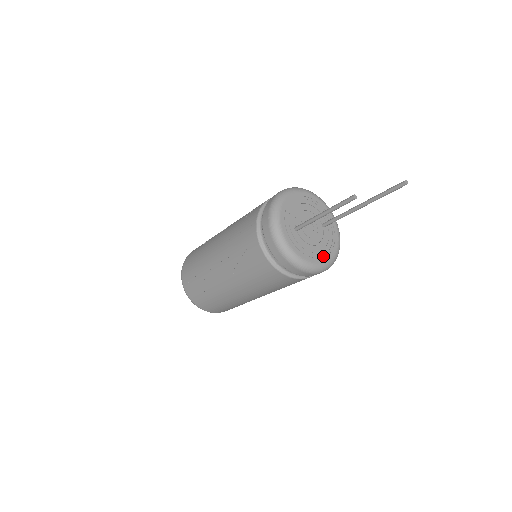
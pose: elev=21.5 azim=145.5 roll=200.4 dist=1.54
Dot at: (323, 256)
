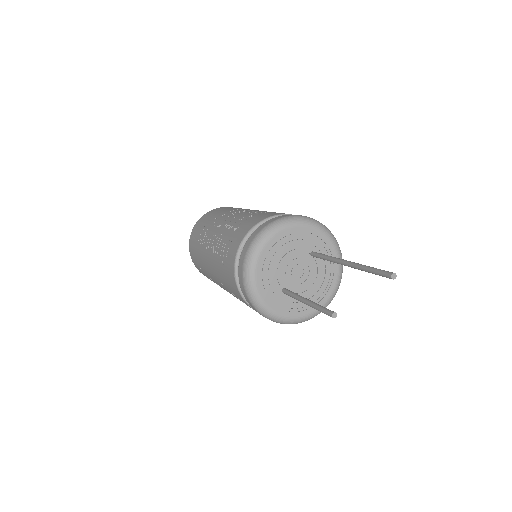
Dot at: (326, 290)
